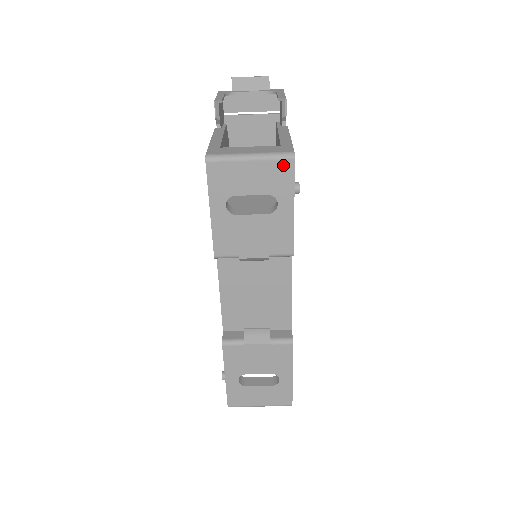
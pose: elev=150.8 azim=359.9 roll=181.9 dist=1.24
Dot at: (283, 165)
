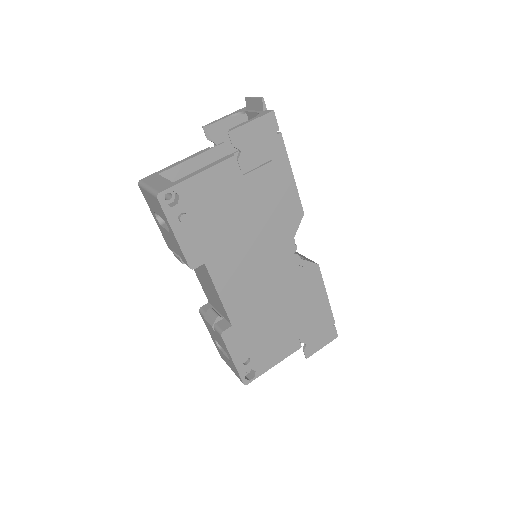
Dot at: (157, 201)
